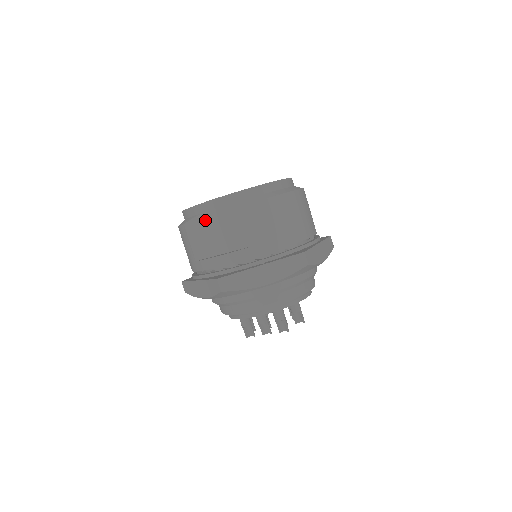
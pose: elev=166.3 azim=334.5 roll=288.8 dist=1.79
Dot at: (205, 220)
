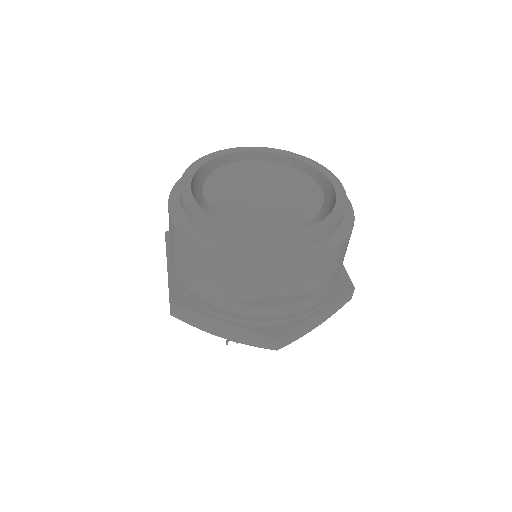
Dot at: (268, 260)
